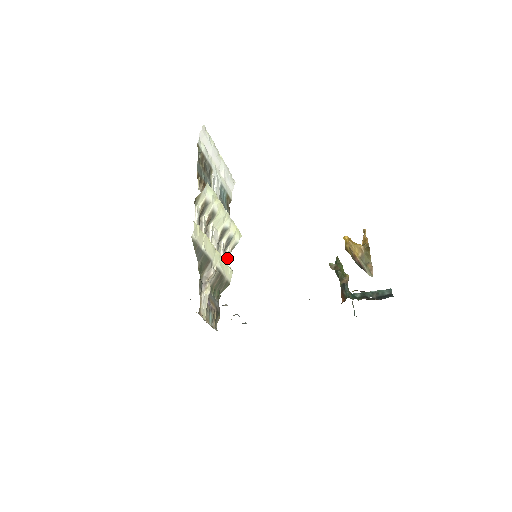
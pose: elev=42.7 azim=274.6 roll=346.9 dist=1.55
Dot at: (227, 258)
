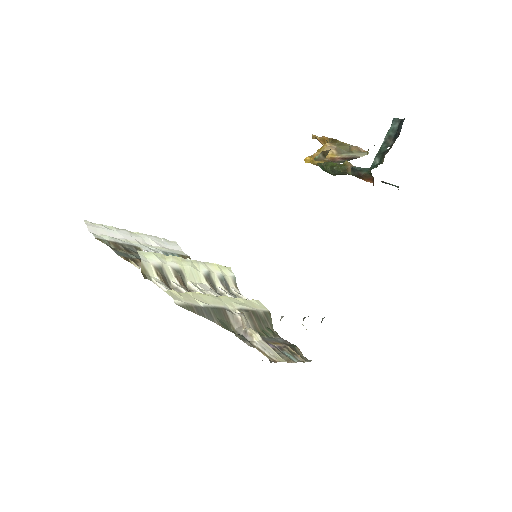
Dot at: (241, 297)
